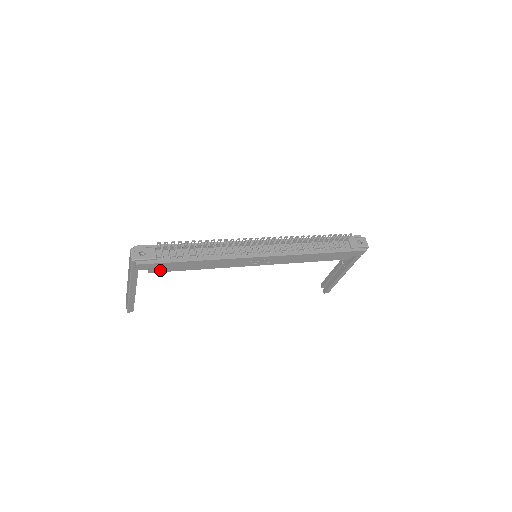
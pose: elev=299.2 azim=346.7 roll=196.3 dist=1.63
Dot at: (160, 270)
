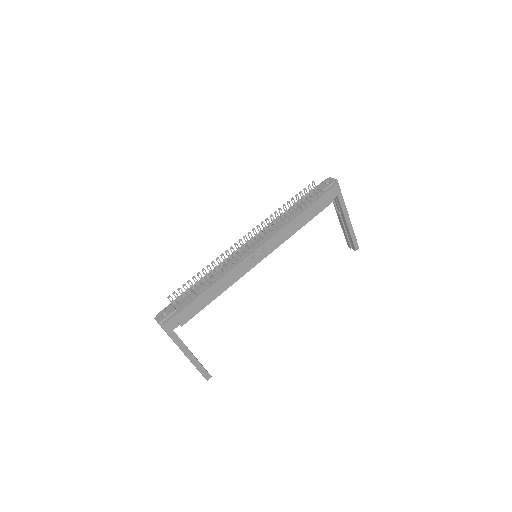
Dot at: (188, 318)
